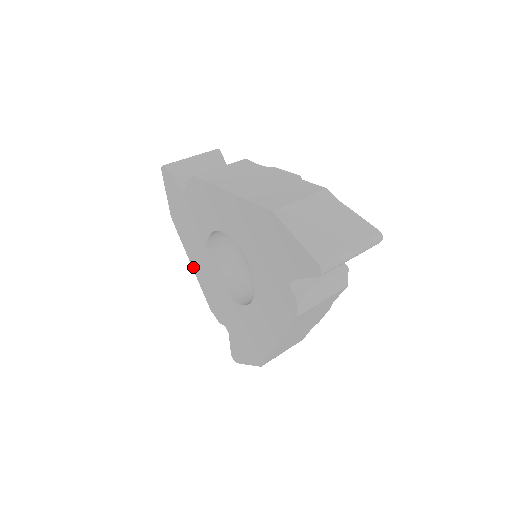
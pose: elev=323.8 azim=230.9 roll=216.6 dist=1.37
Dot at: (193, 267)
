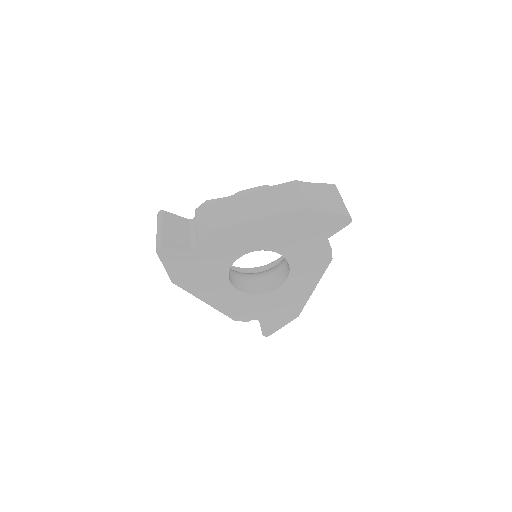
Dot at: (208, 303)
